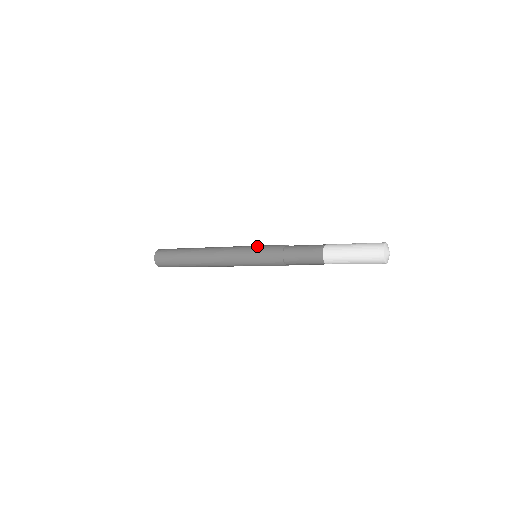
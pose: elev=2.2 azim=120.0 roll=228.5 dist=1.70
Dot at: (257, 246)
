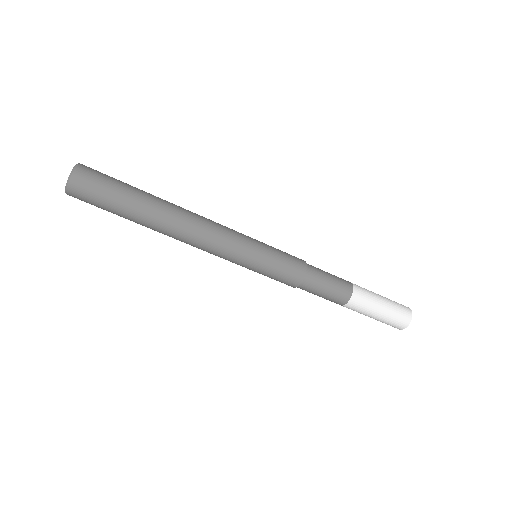
Dot at: occluded
